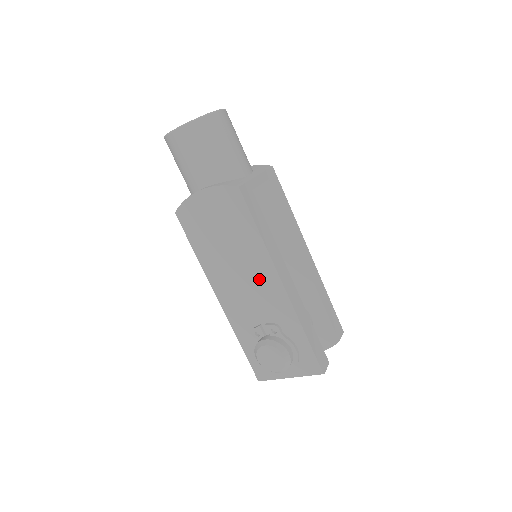
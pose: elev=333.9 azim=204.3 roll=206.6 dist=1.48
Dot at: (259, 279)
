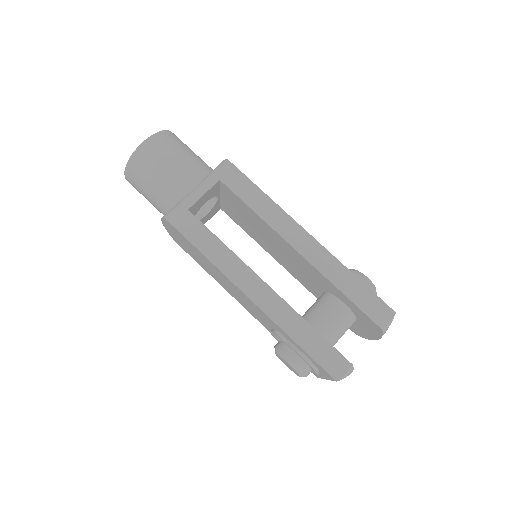
Dot at: (237, 291)
